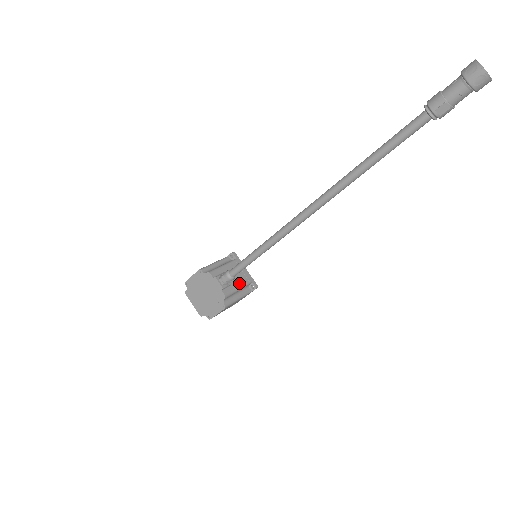
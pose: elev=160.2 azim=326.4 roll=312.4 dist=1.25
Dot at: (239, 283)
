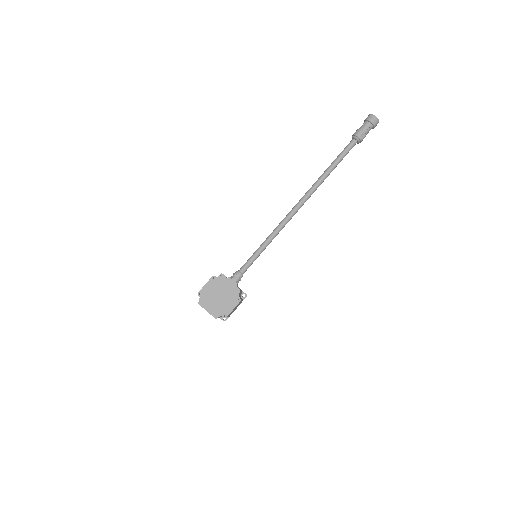
Dot at: (239, 288)
